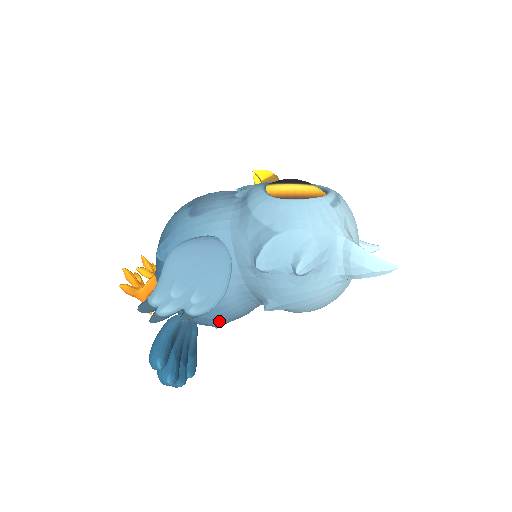
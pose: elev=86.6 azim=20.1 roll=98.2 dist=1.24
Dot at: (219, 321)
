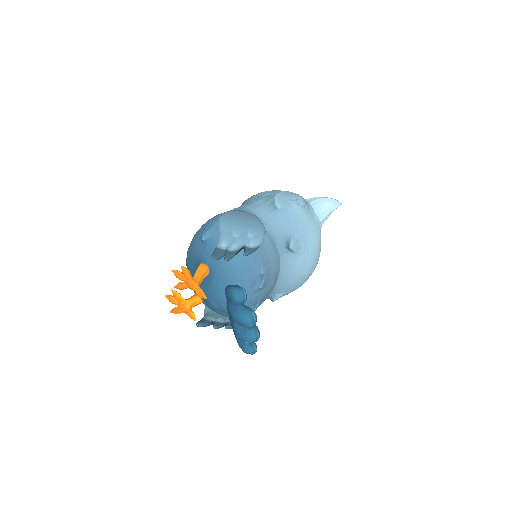
Dot at: (265, 268)
